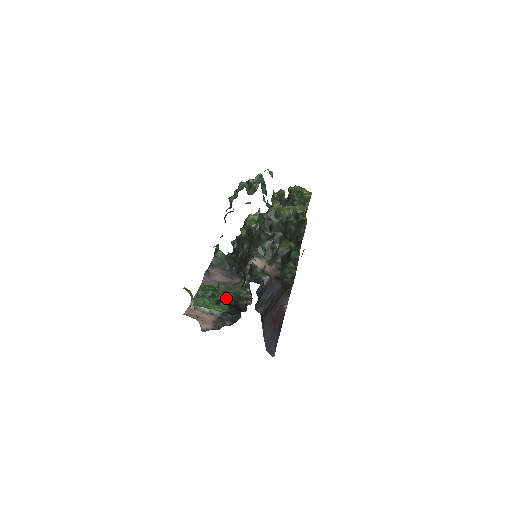
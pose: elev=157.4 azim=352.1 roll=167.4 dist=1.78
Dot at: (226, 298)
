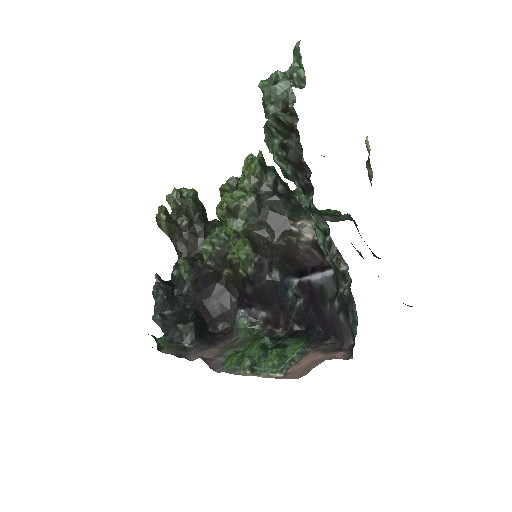
Dot at: occluded
